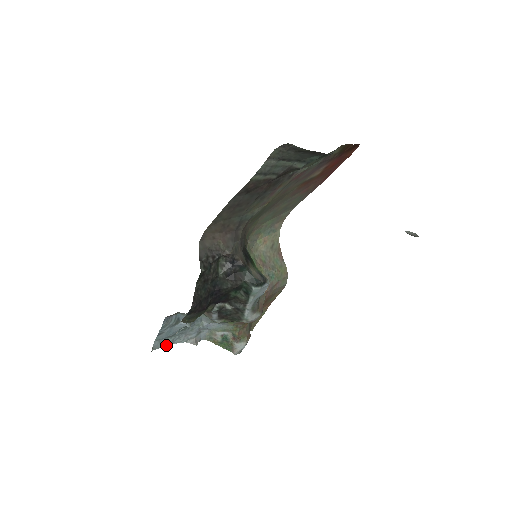
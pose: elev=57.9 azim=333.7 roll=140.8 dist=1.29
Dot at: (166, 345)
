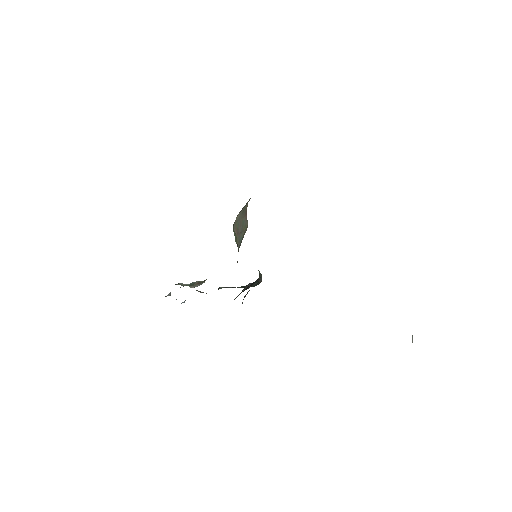
Dot at: occluded
